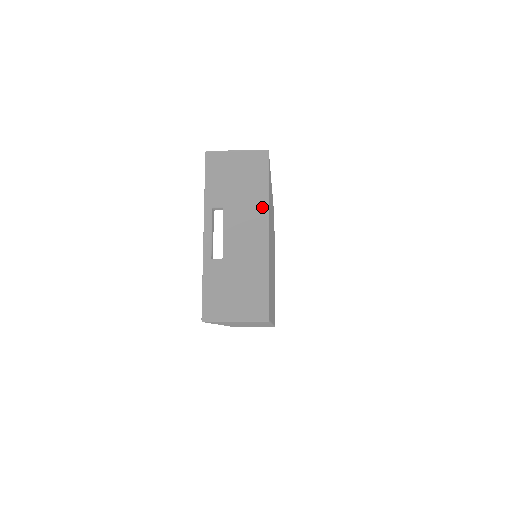
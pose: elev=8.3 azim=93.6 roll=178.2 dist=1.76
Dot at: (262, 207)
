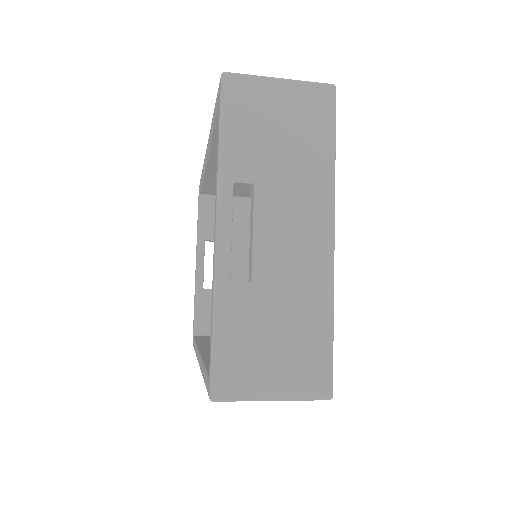
Dot at: (324, 189)
